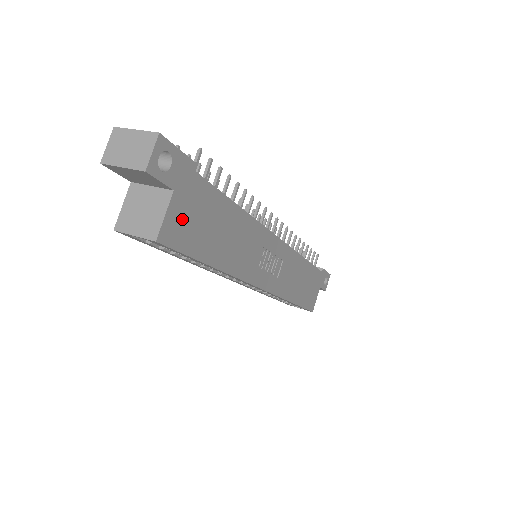
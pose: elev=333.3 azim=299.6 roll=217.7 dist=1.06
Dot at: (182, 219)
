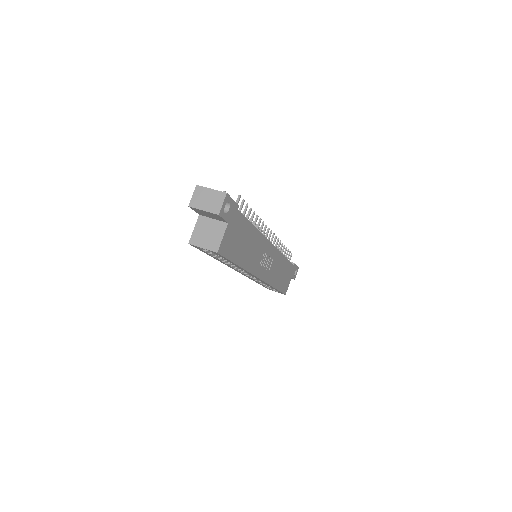
Dot at: (229, 239)
